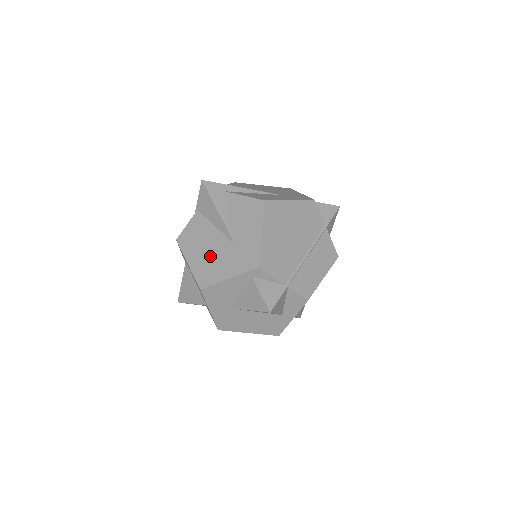
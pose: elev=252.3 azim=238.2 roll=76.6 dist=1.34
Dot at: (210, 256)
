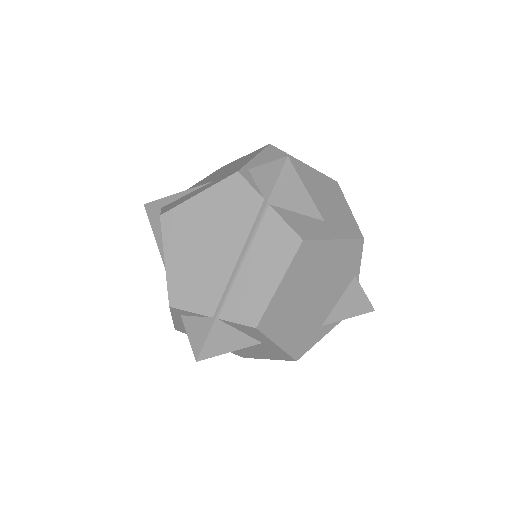
Dot at: occluded
